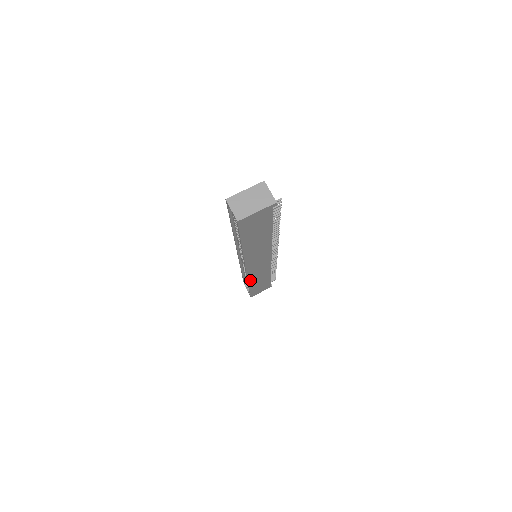
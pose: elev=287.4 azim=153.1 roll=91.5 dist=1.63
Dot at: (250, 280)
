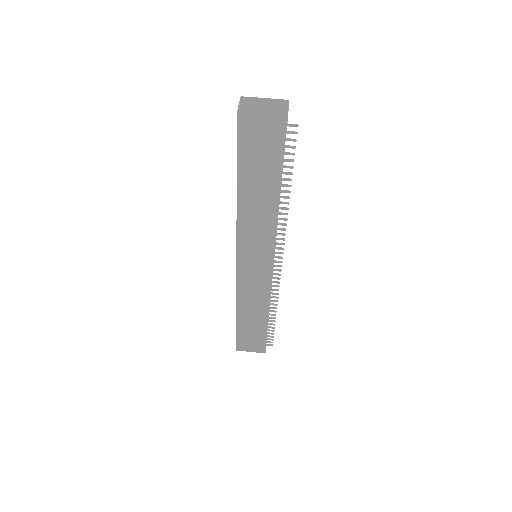
Dot at: (239, 298)
